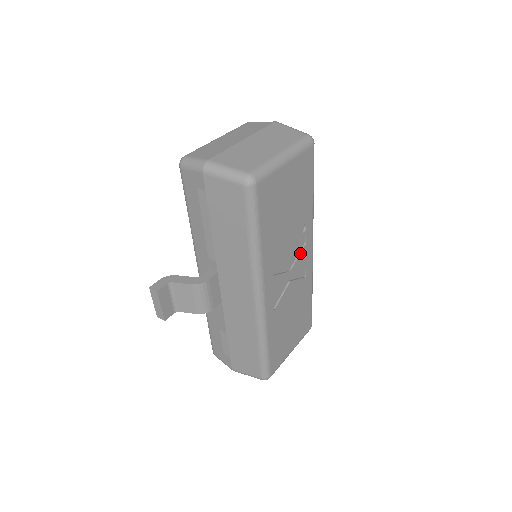
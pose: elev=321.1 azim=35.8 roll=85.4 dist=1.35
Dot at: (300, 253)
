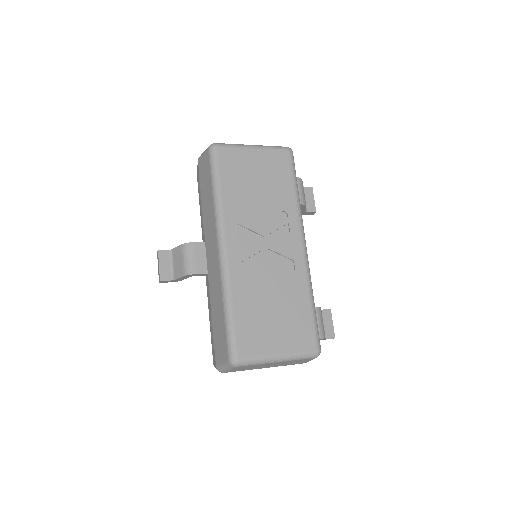
Dot at: (281, 237)
